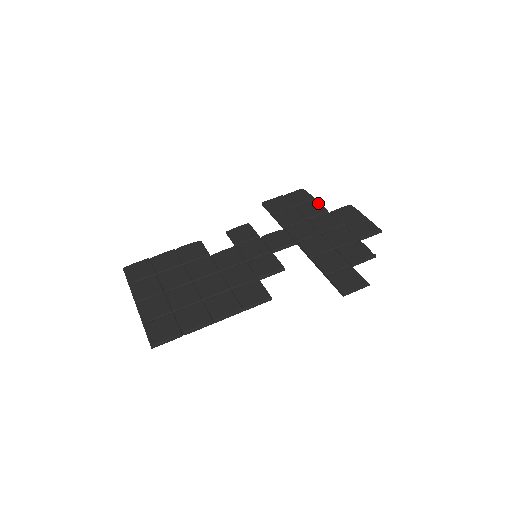
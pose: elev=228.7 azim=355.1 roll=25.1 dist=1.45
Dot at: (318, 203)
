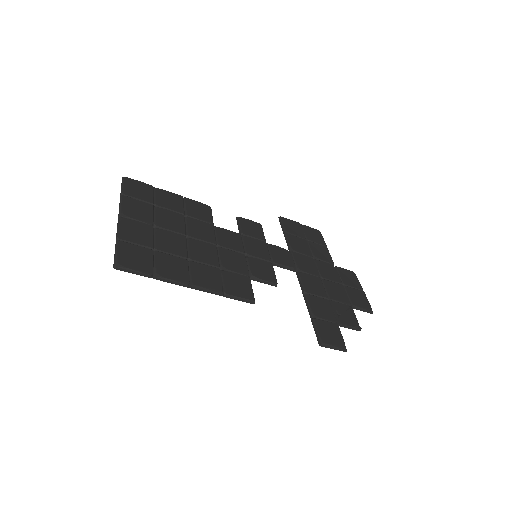
Dot at: (328, 251)
